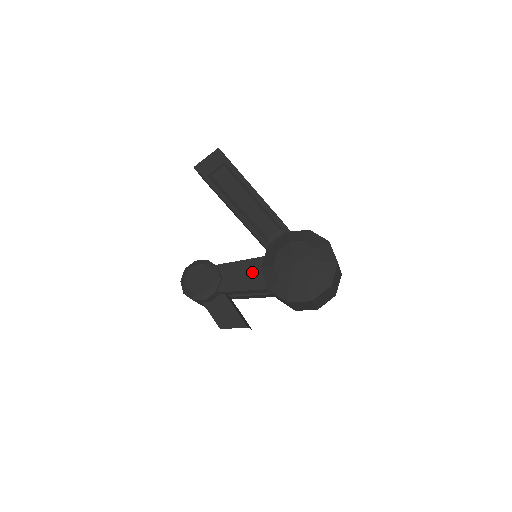
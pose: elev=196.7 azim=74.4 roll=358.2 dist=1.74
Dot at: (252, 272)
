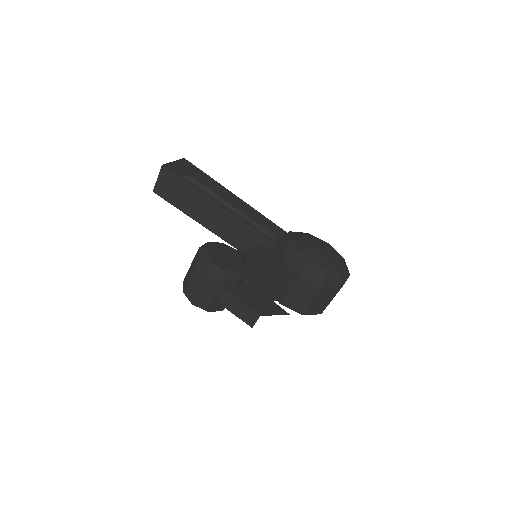
Dot at: (274, 260)
